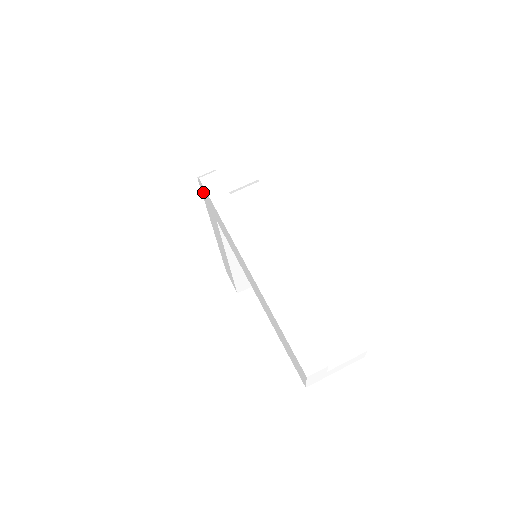
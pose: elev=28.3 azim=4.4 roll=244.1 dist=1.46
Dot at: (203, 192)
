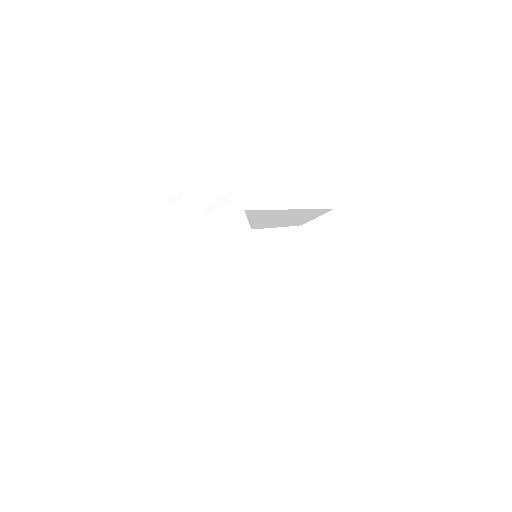
Dot at: occluded
